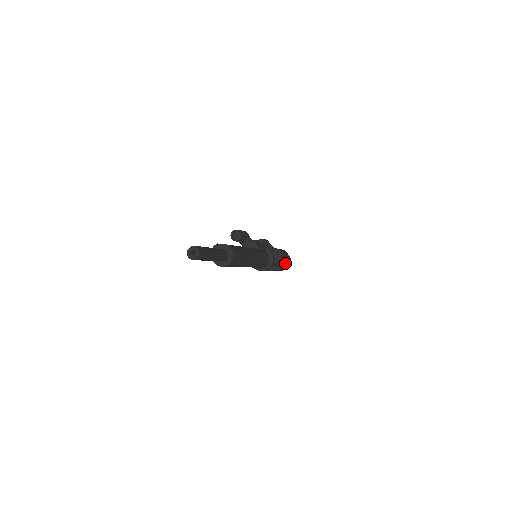
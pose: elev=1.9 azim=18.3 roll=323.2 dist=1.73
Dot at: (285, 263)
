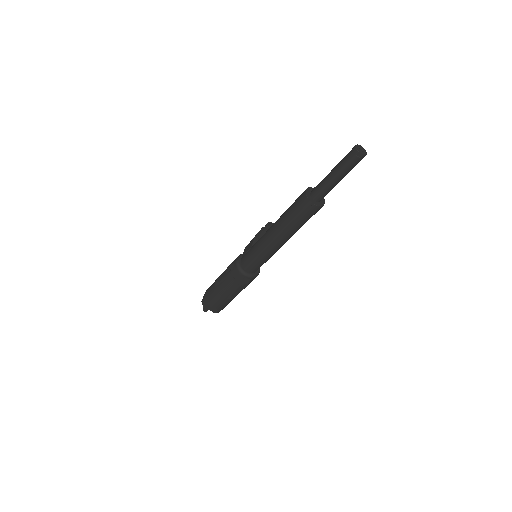
Dot at: (227, 302)
